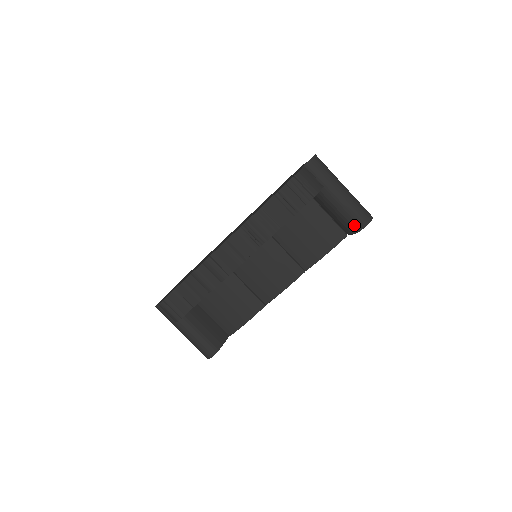
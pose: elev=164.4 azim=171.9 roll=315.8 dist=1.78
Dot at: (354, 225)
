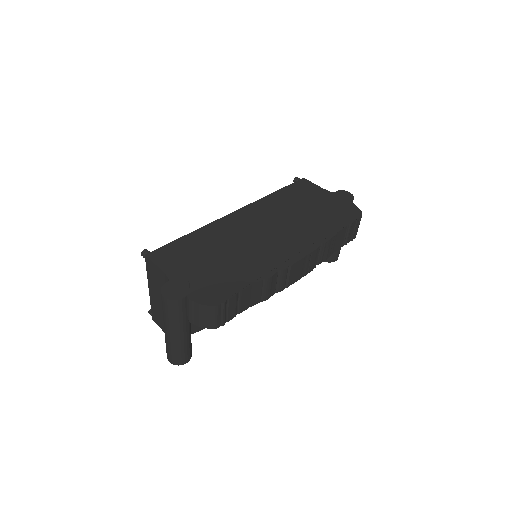
Dot at: (333, 257)
